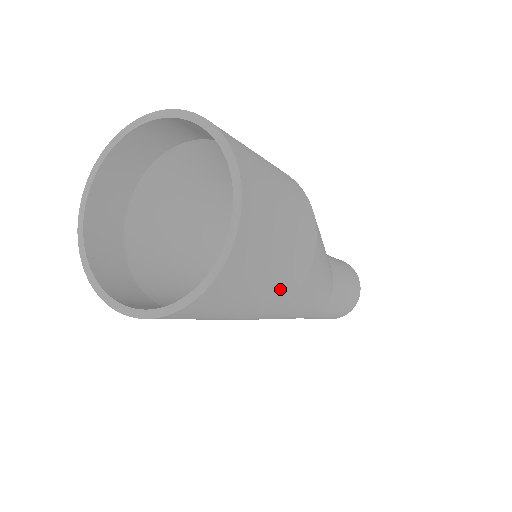
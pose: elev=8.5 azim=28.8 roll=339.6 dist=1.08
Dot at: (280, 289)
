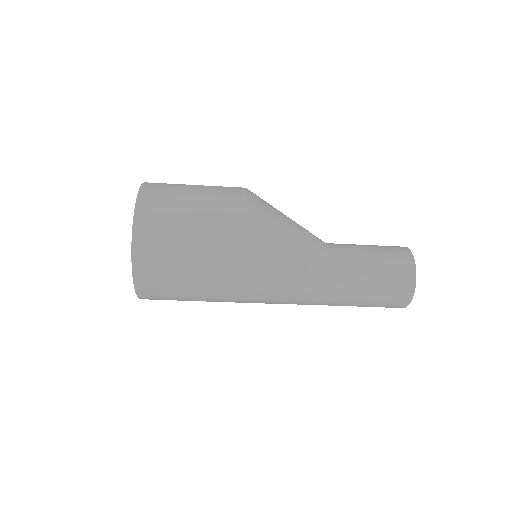
Dot at: (215, 290)
